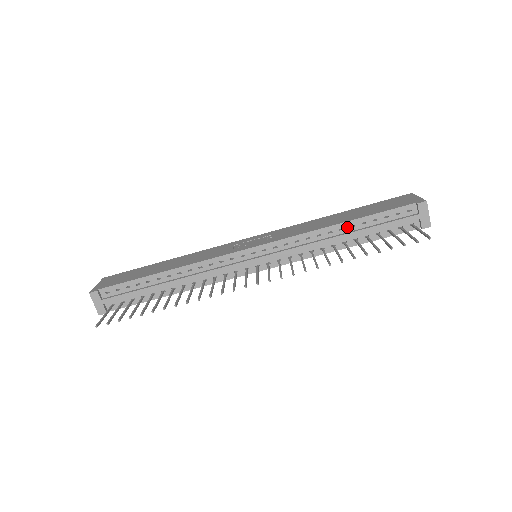
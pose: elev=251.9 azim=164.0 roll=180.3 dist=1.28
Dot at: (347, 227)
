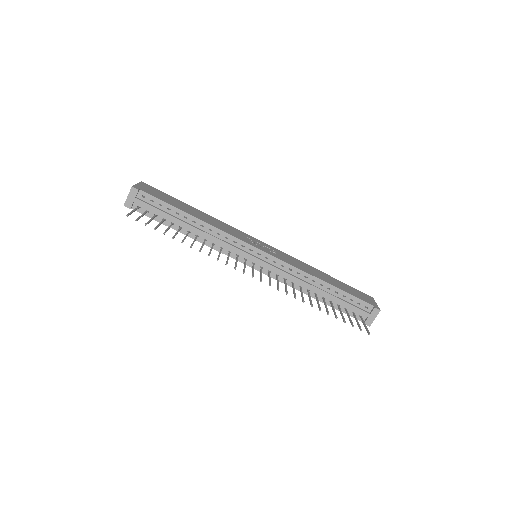
Dot at: (325, 287)
